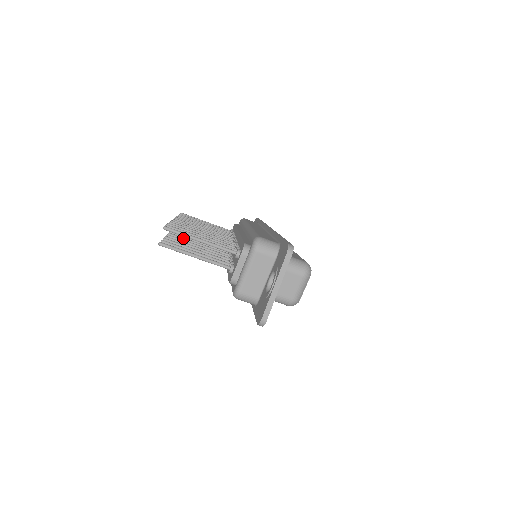
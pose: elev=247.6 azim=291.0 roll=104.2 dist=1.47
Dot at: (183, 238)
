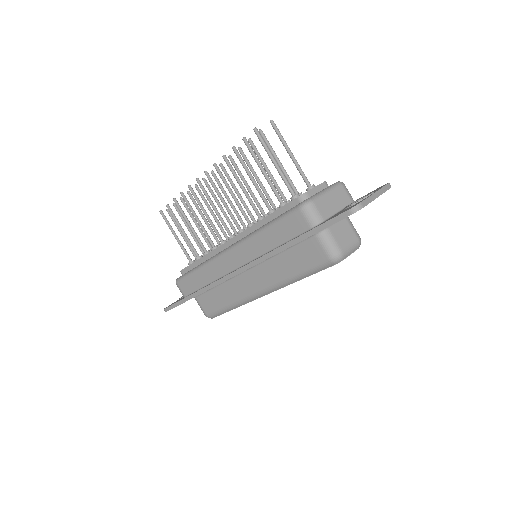
Dot at: occluded
